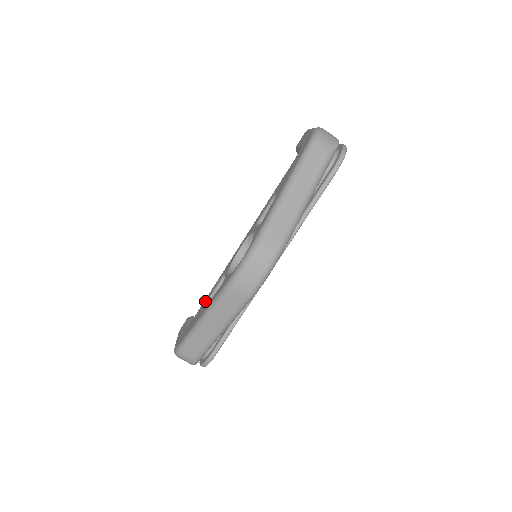
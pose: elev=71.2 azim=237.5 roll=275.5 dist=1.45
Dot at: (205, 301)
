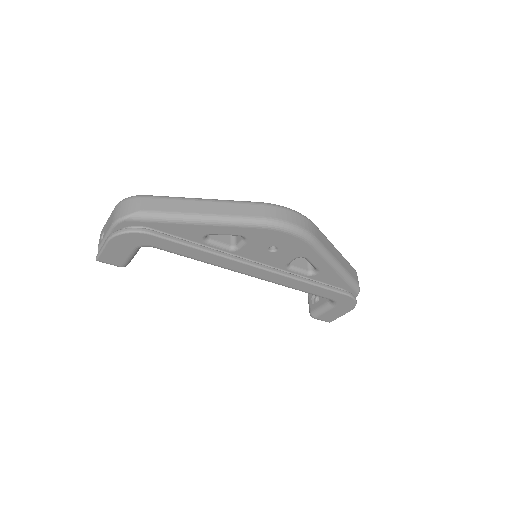
Dot at: occluded
